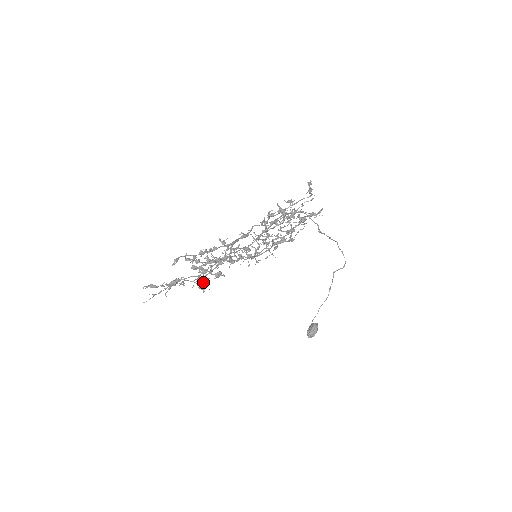
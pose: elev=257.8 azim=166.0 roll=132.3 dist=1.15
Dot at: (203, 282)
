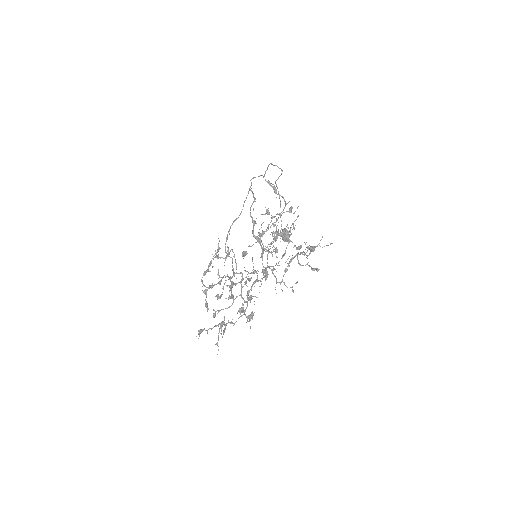
Dot at: occluded
